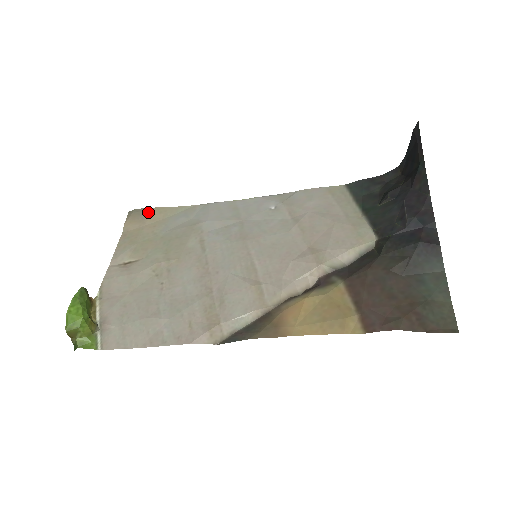
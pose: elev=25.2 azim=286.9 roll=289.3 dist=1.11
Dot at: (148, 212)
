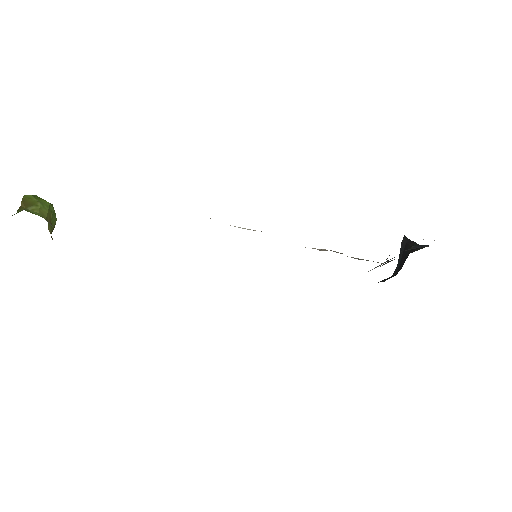
Dot at: occluded
